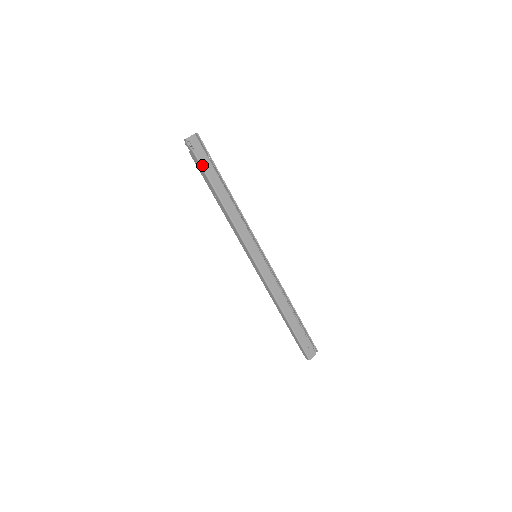
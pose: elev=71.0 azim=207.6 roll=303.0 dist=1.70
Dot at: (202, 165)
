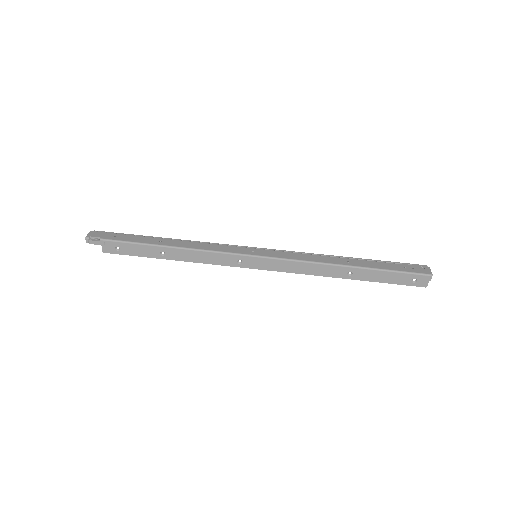
Dot at: (120, 240)
